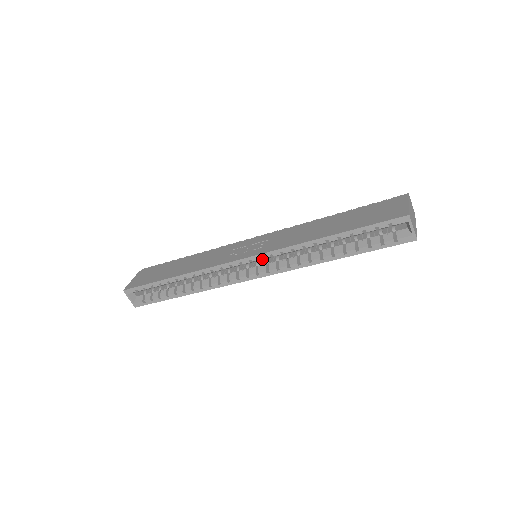
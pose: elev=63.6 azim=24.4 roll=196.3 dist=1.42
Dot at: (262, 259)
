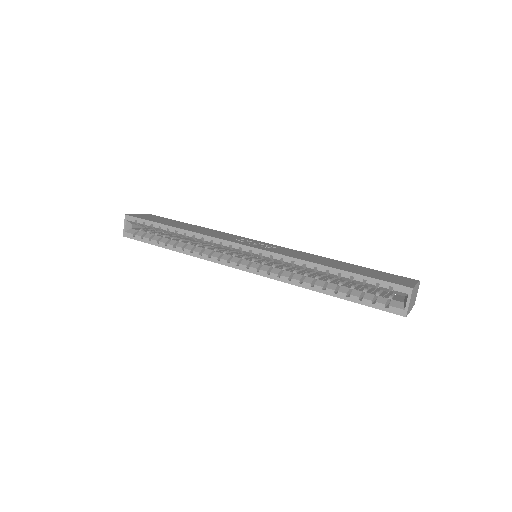
Dot at: (261, 257)
